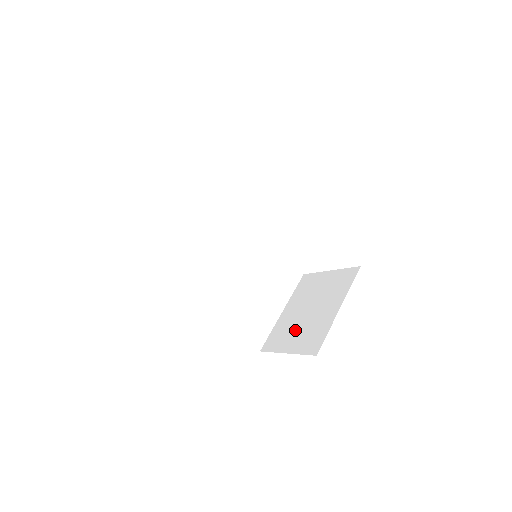
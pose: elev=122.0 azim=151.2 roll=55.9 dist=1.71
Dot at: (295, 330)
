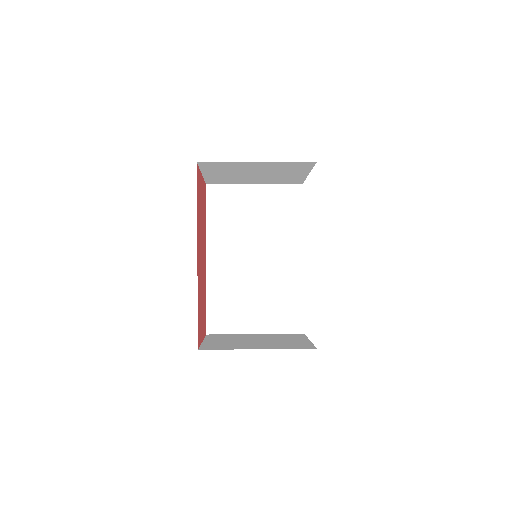
Dot at: (230, 340)
